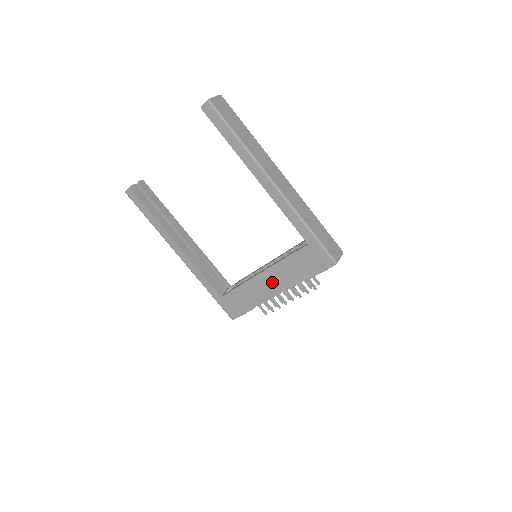
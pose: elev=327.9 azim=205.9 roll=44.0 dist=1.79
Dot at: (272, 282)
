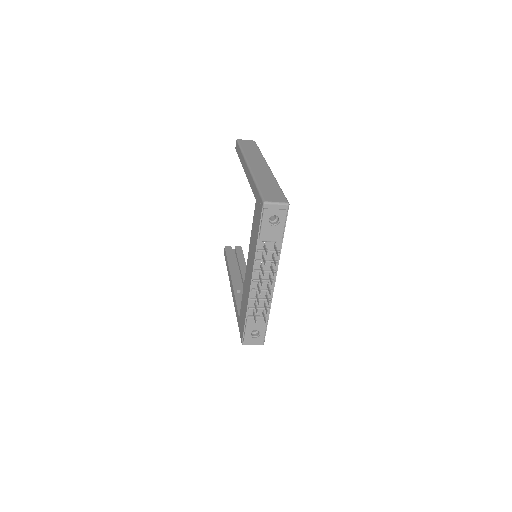
Dot at: (250, 267)
